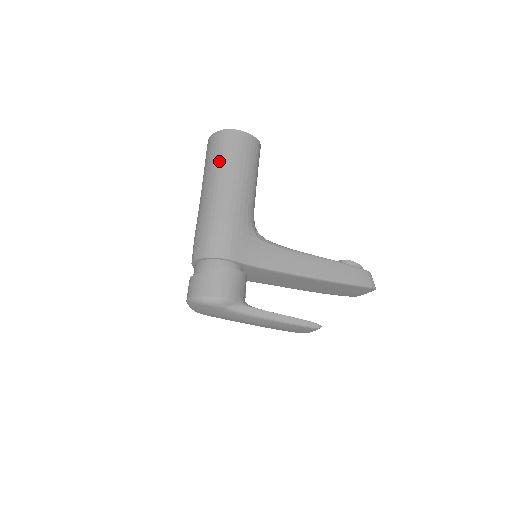
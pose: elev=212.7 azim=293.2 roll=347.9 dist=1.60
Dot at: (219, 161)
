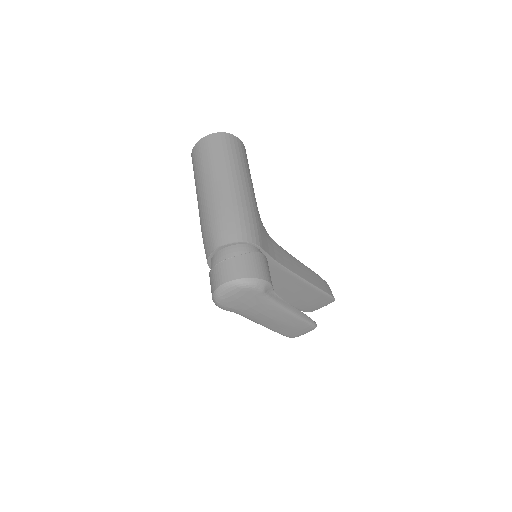
Dot at: (227, 158)
